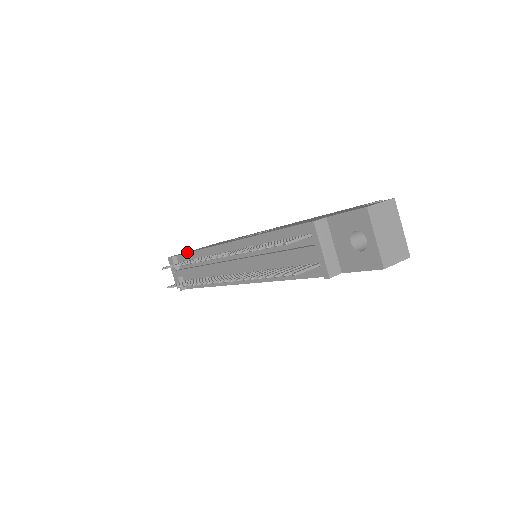
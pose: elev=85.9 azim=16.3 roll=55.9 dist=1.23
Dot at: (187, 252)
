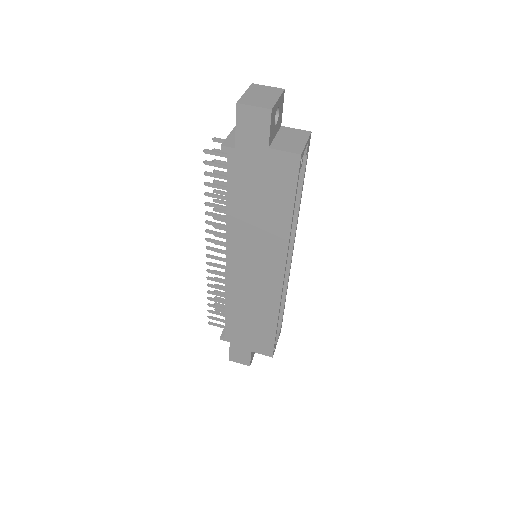
Dot at: occluded
